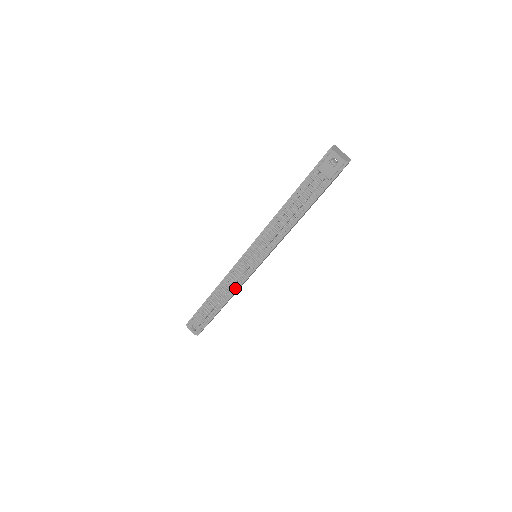
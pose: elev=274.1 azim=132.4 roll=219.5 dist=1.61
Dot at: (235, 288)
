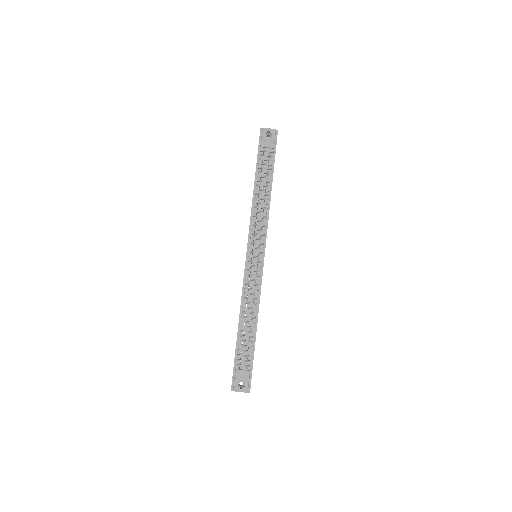
Dot at: (257, 297)
